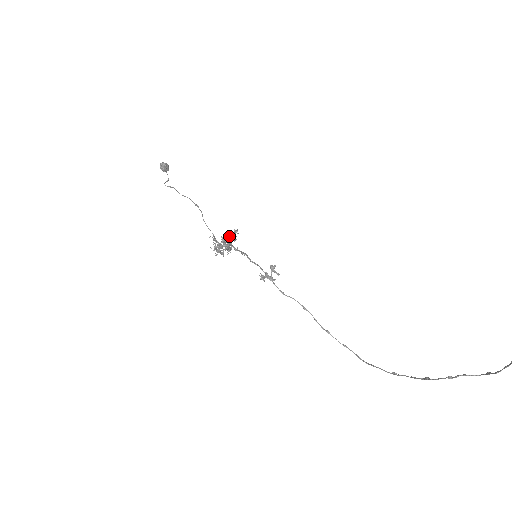
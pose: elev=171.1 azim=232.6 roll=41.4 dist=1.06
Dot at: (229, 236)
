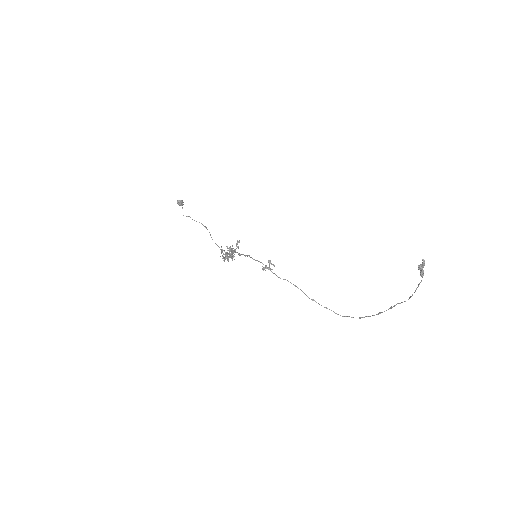
Dot at: (232, 246)
